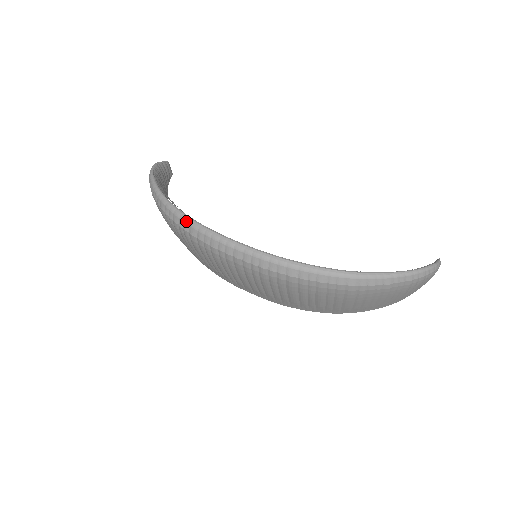
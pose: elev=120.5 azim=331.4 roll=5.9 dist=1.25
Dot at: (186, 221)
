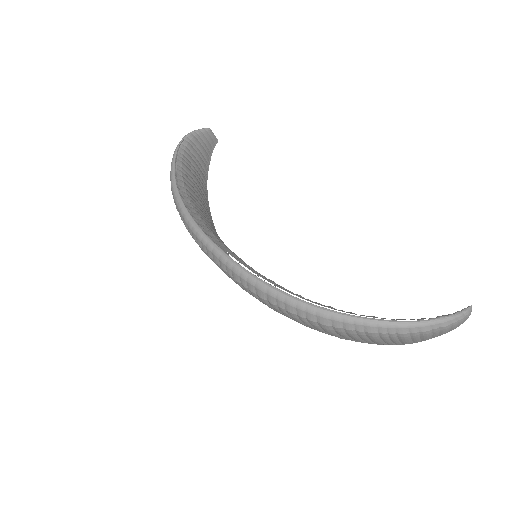
Dot at: (181, 211)
